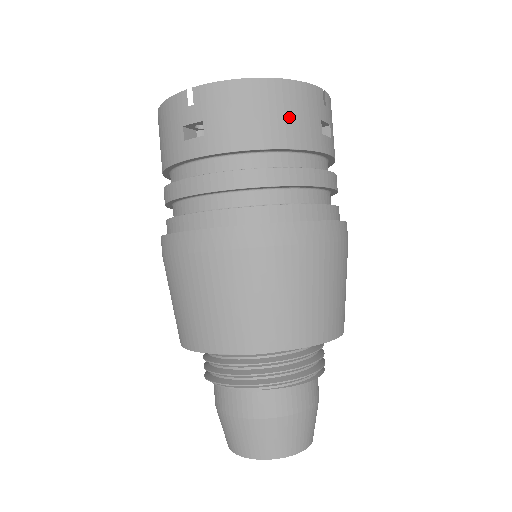
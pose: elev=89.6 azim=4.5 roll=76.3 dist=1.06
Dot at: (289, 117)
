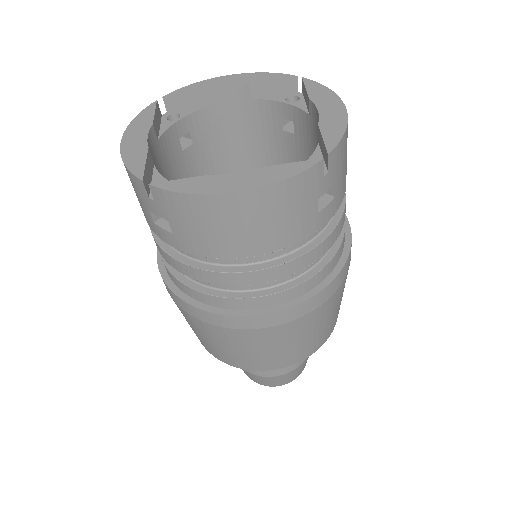
Dot at: (269, 224)
